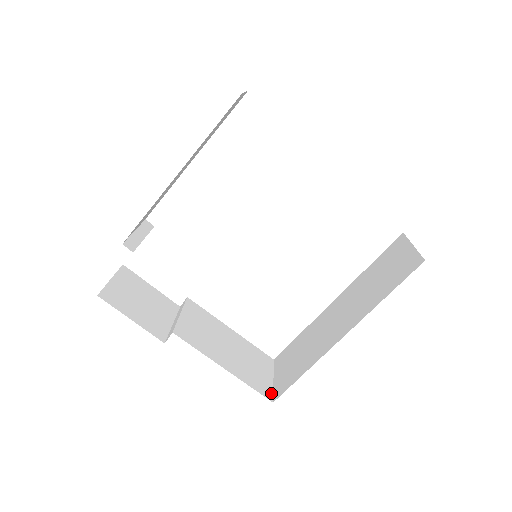
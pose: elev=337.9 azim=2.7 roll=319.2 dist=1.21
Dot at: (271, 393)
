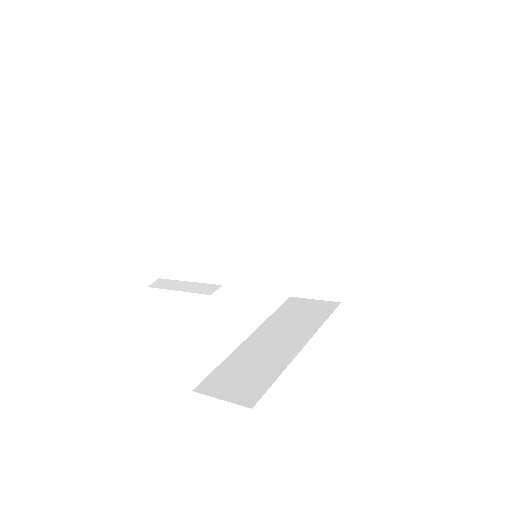
Dot at: (241, 403)
